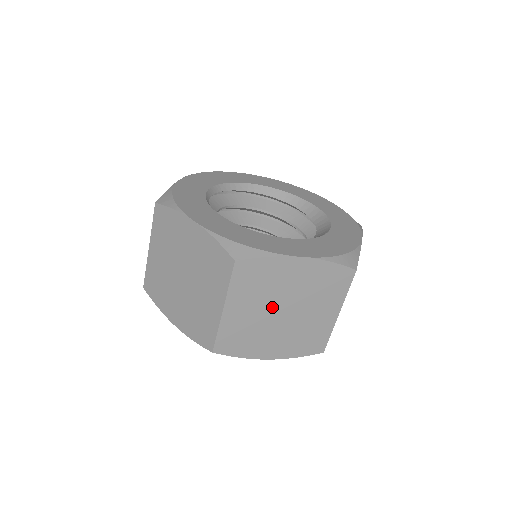
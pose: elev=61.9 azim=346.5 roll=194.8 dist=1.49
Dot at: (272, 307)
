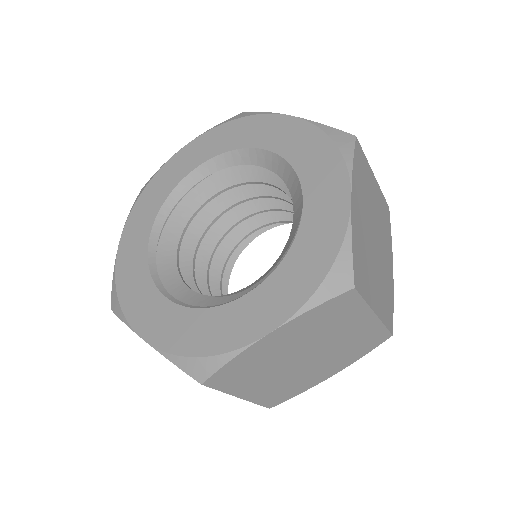
Dot at: (288, 365)
